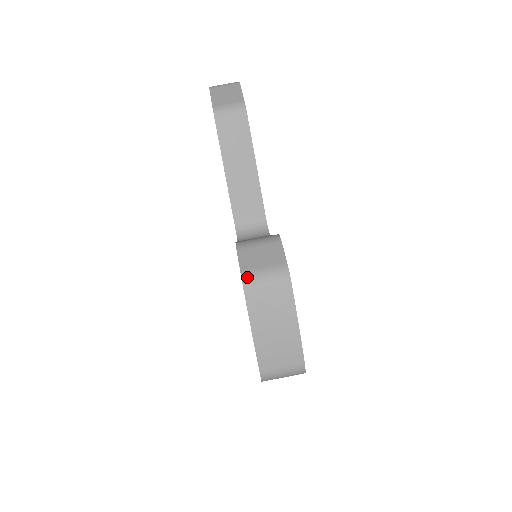
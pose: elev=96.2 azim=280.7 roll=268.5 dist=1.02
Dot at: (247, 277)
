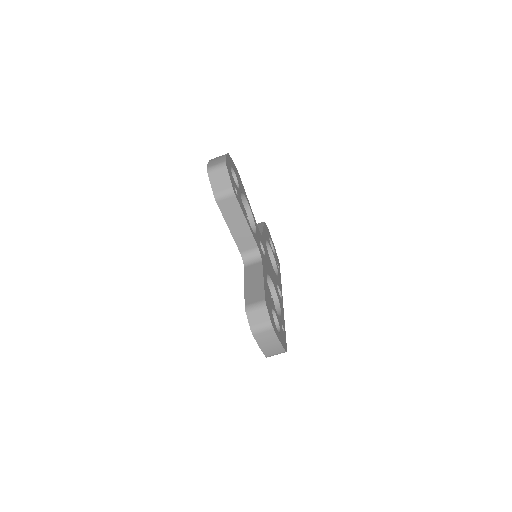
Dot at: (253, 329)
